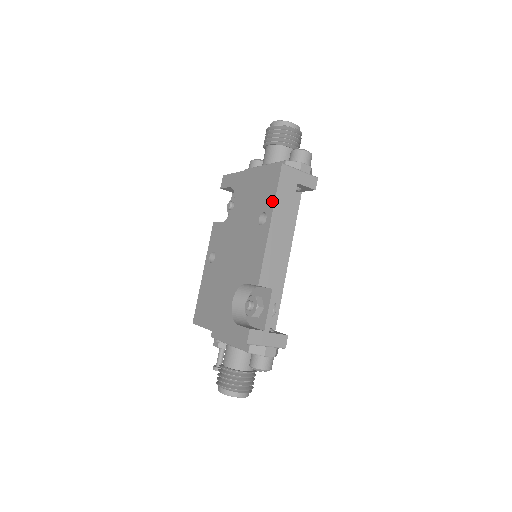
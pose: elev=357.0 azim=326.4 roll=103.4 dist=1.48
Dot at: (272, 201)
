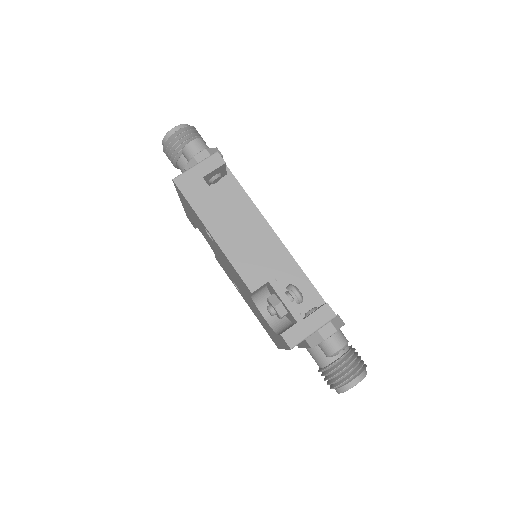
Dot at: occluded
